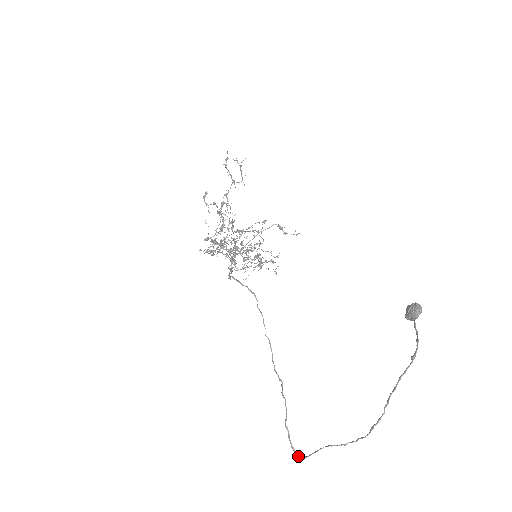
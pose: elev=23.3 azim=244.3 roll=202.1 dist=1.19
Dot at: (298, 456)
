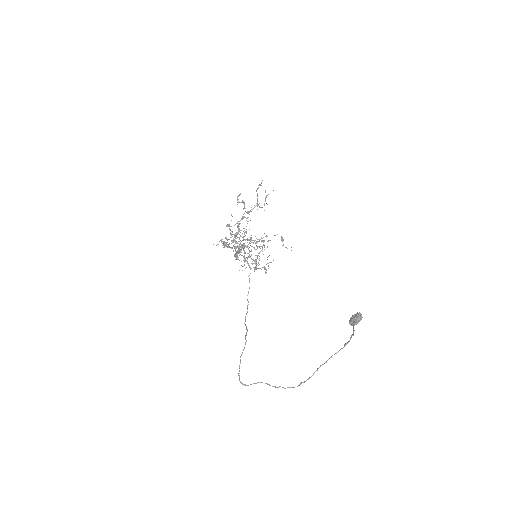
Dot at: (241, 383)
